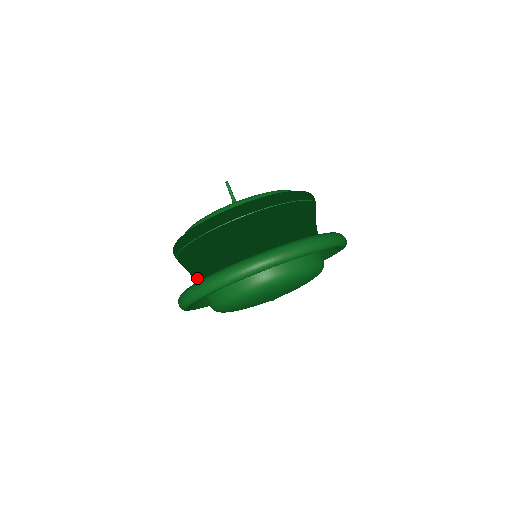
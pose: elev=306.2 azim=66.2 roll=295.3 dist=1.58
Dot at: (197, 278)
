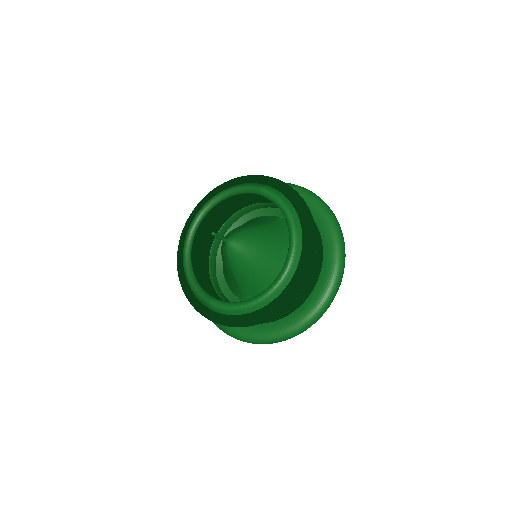
Dot at: occluded
